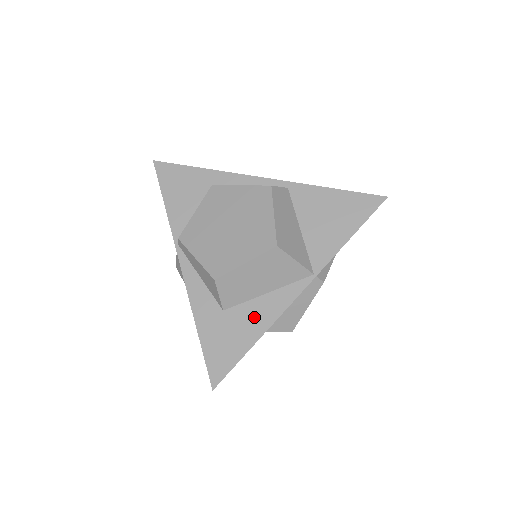
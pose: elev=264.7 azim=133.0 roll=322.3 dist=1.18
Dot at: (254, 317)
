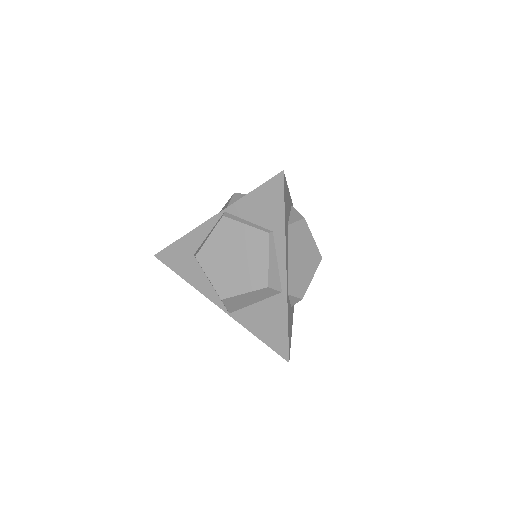
Dot at: (196, 276)
